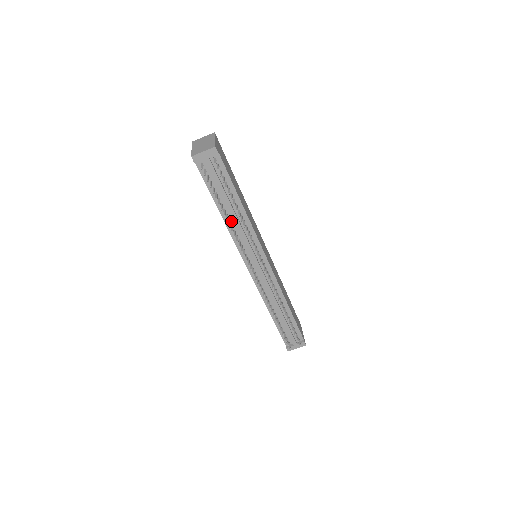
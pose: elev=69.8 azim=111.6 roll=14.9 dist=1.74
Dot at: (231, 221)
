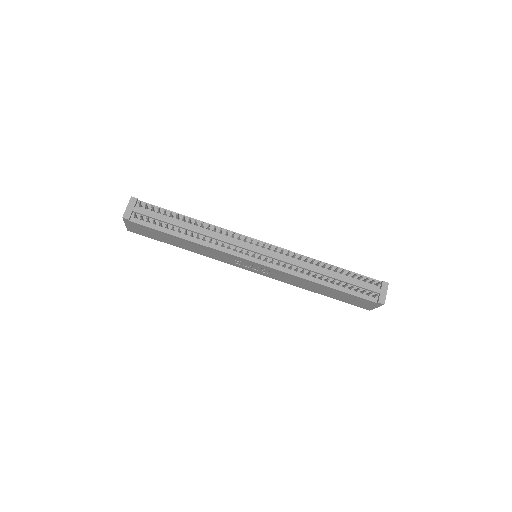
Dot at: (200, 238)
